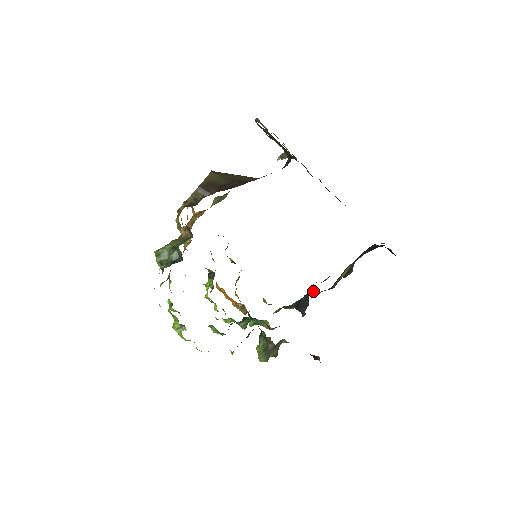
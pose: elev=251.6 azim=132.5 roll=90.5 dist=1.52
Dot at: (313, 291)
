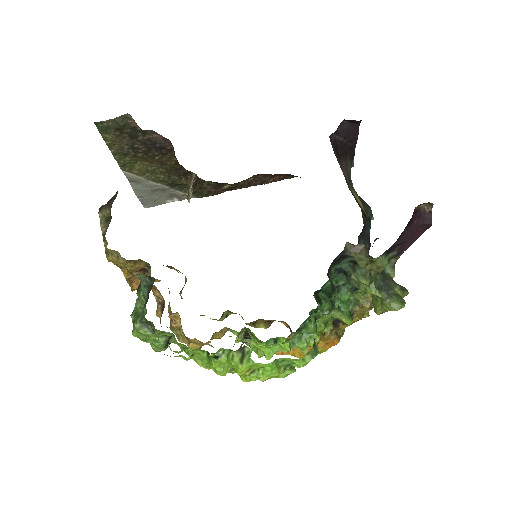
Dot at: occluded
